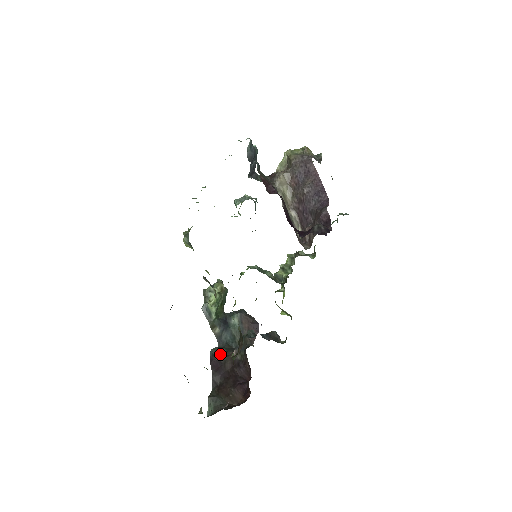
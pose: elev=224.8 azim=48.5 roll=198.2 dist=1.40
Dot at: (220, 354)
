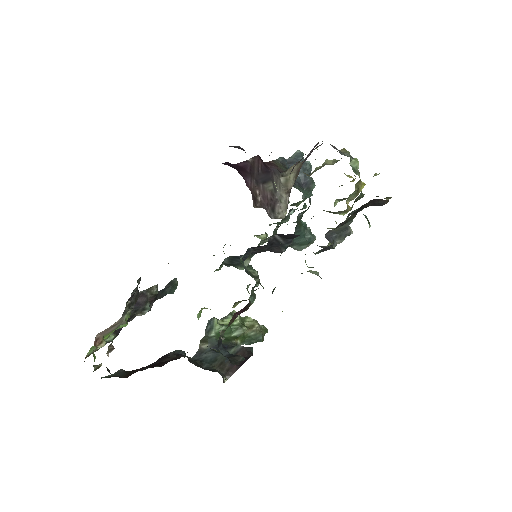
Dot at: (177, 353)
